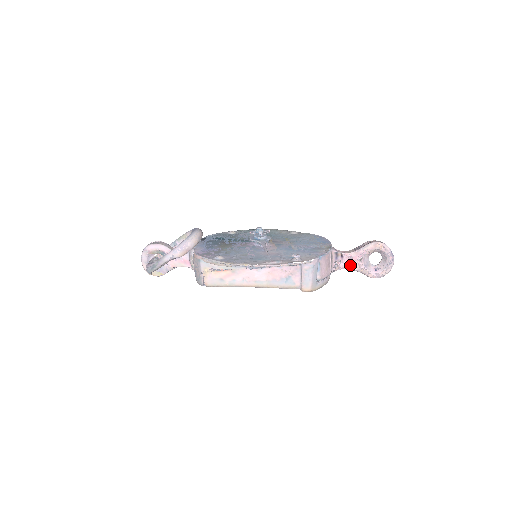
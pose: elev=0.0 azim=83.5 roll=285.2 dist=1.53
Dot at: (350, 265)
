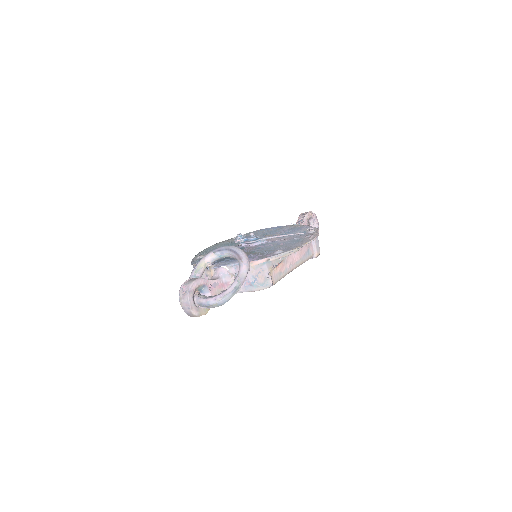
Dot at: occluded
